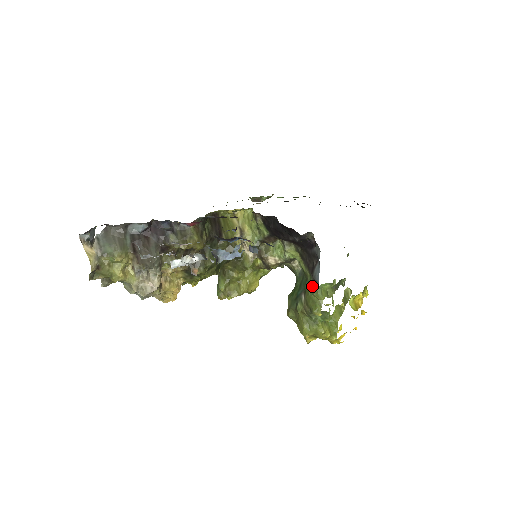
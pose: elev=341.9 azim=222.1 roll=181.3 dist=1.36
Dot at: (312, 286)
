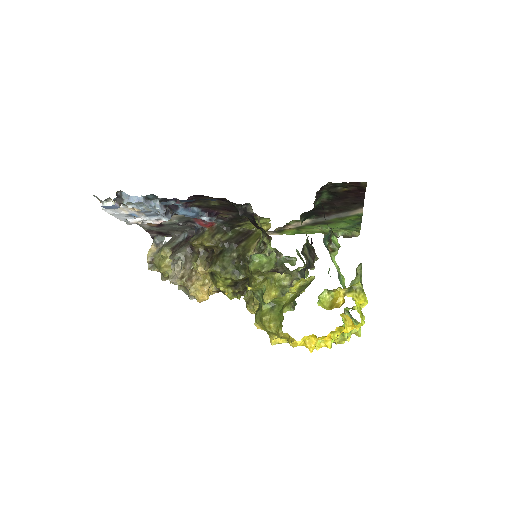
Dot at: occluded
